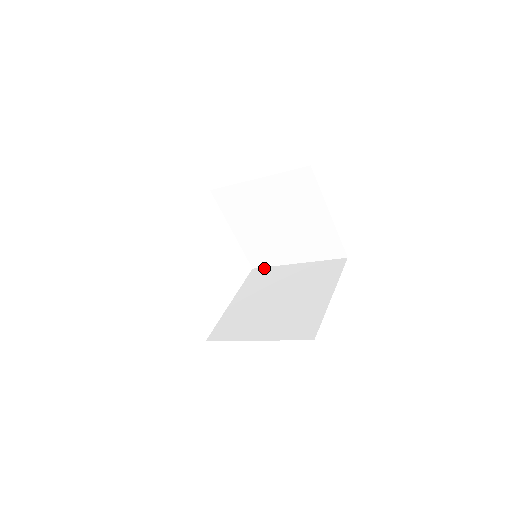
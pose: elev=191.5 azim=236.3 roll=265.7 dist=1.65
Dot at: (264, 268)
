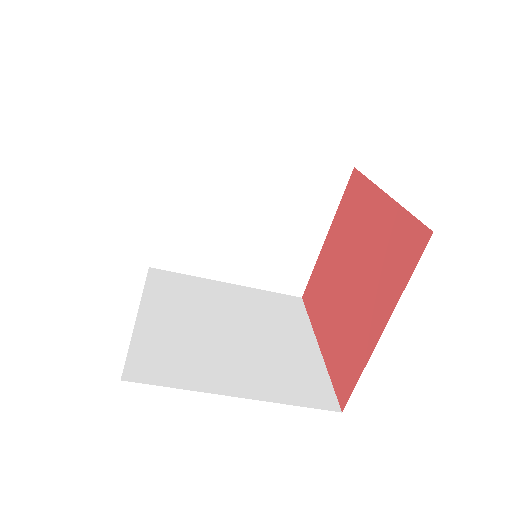
Dot at: (173, 273)
